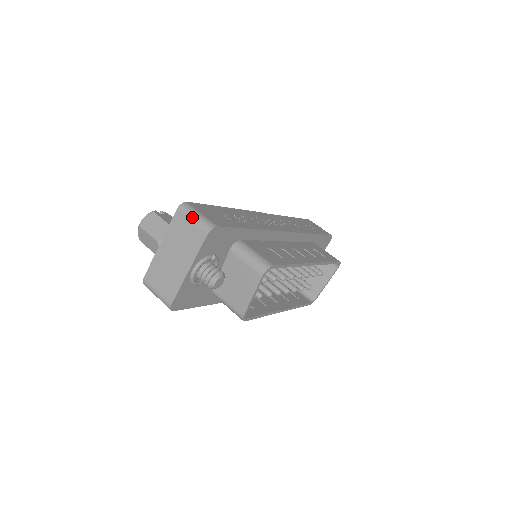
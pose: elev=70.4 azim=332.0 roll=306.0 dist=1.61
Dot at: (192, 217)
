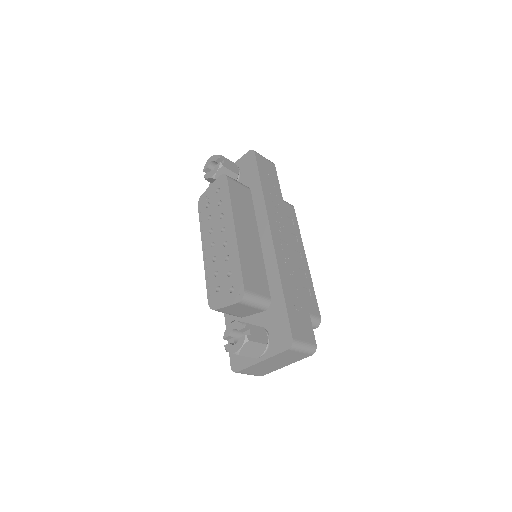
Dot at: (301, 351)
